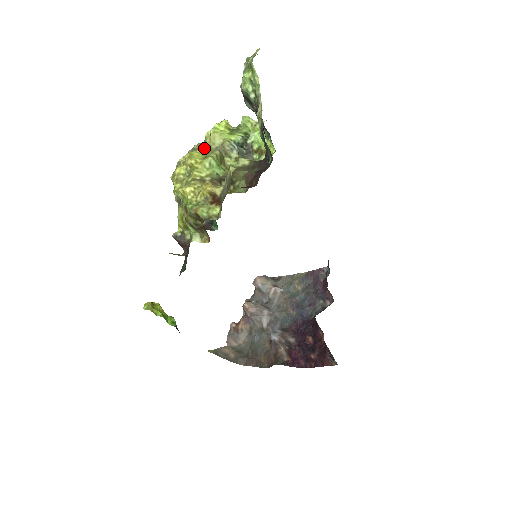
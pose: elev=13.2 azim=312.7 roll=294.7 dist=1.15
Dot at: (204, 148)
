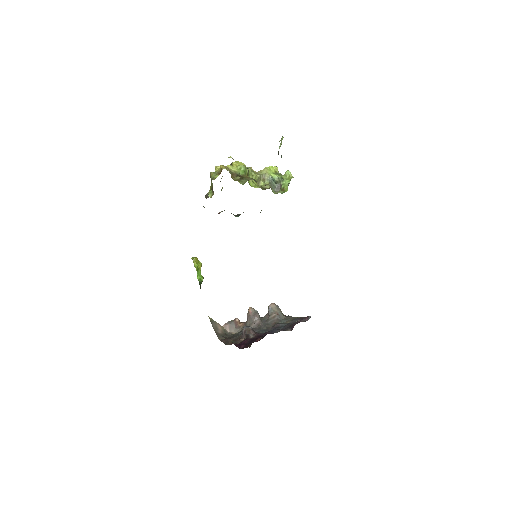
Dot at: occluded
